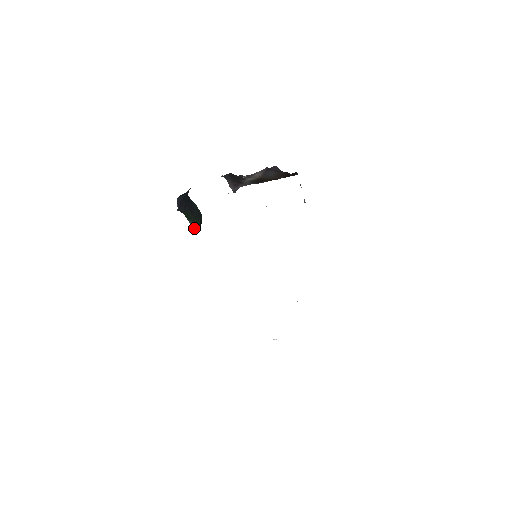
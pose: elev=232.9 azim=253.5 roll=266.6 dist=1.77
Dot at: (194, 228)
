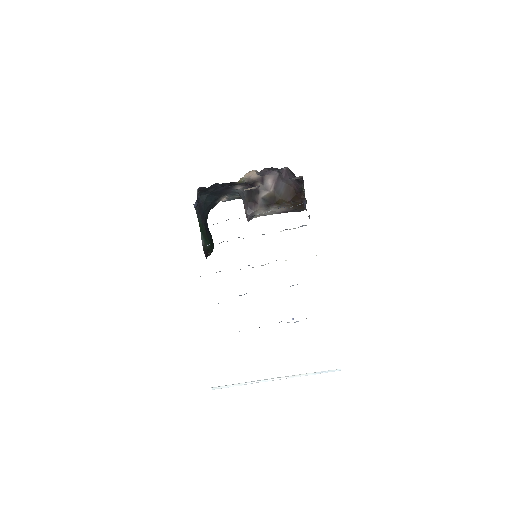
Dot at: (204, 244)
